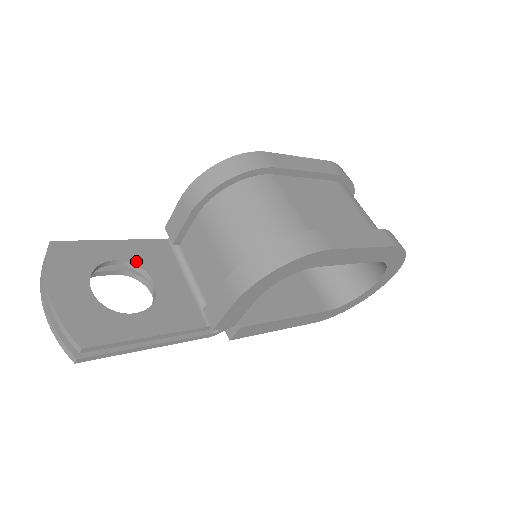
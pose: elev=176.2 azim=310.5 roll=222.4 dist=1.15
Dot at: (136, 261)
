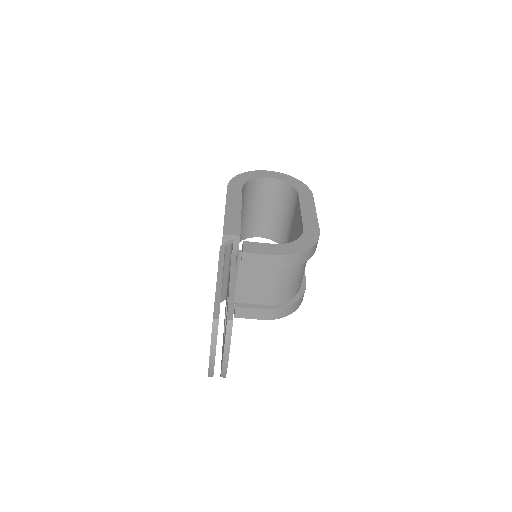
Dot at: occluded
